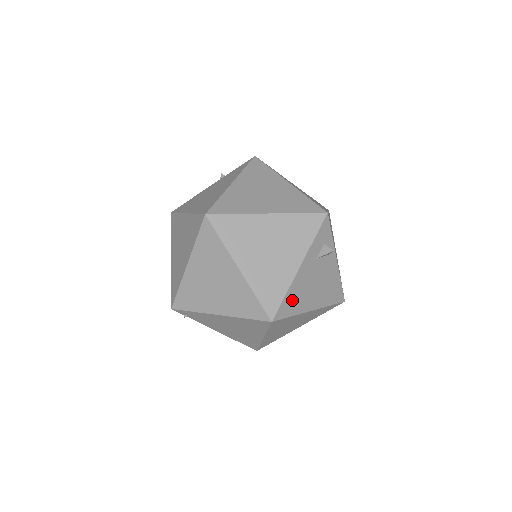
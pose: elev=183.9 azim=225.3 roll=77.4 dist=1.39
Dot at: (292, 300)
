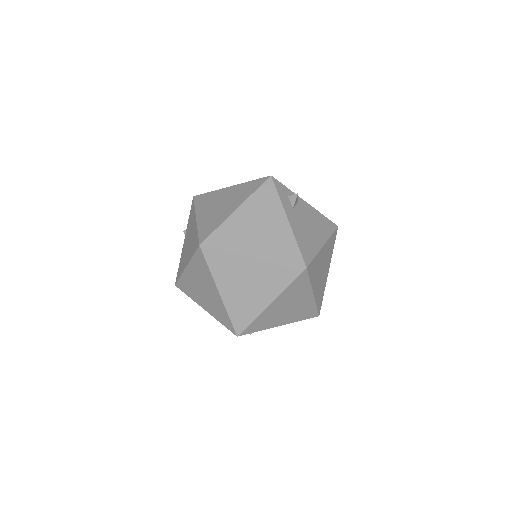
Dot at: (305, 245)
